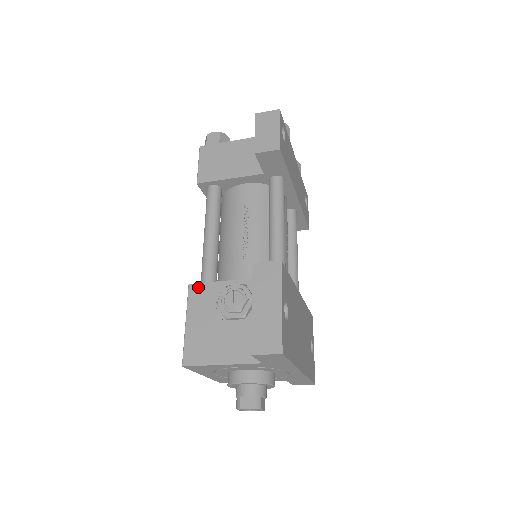
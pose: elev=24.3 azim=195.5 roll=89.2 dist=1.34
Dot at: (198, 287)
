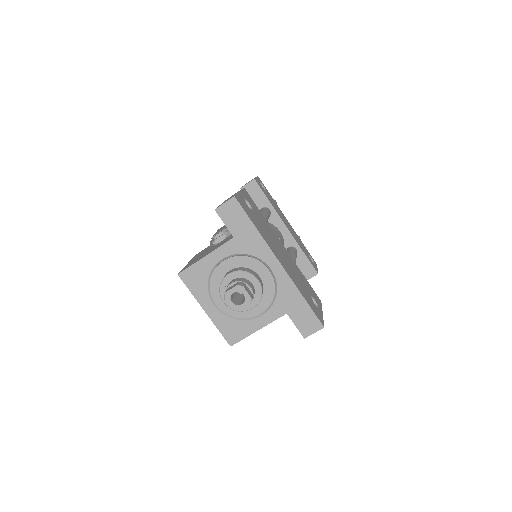
Dot at: (200, 252)
